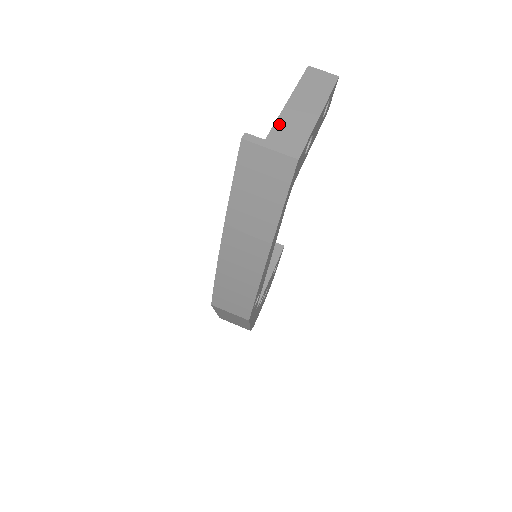
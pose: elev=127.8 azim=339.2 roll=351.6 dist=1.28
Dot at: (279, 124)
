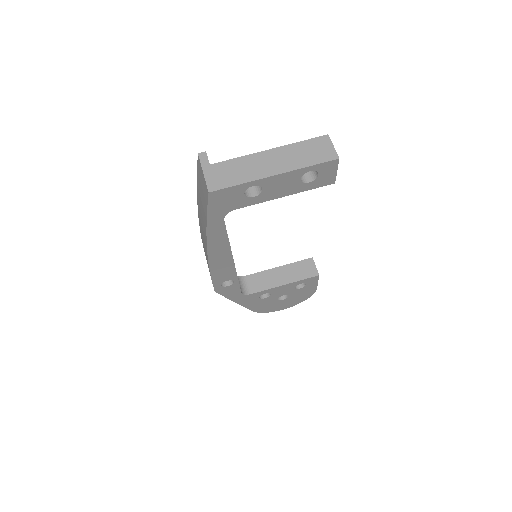
Dot at: (235, 161)
